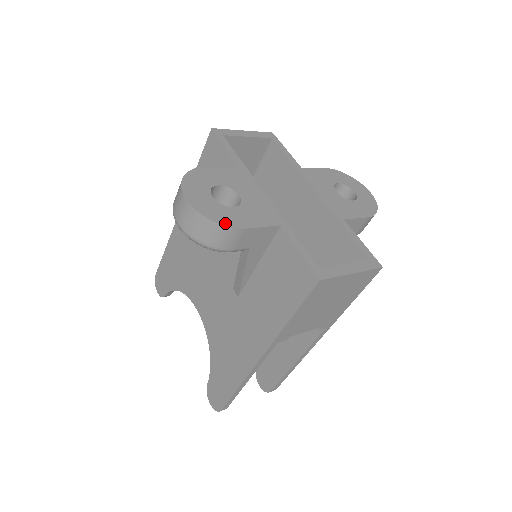
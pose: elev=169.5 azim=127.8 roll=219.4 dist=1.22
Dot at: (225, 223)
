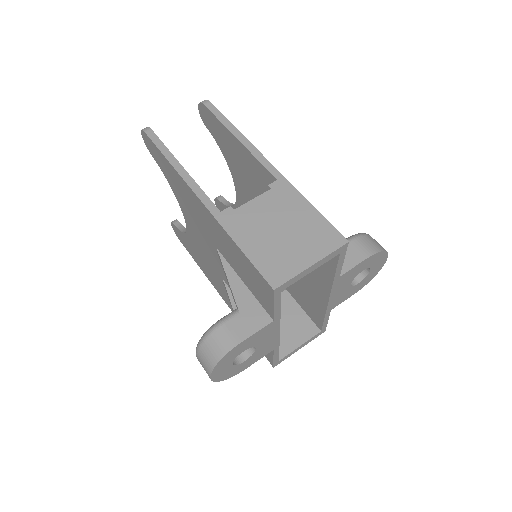
Dot at: (232, 376)
